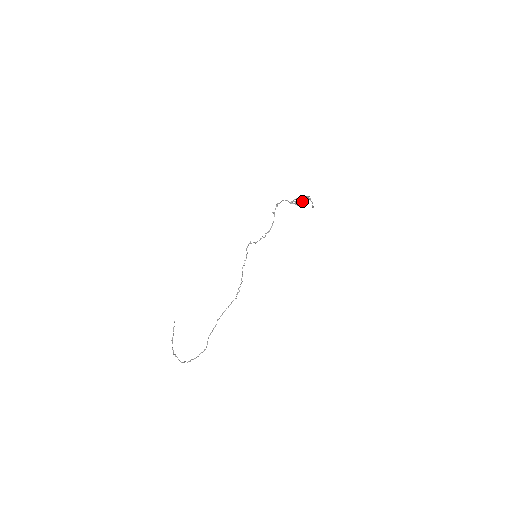
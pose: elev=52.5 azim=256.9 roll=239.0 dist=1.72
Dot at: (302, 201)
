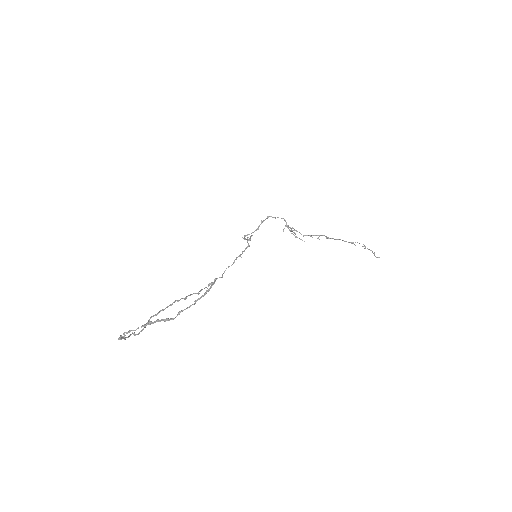
Dot at: (306, 235)
